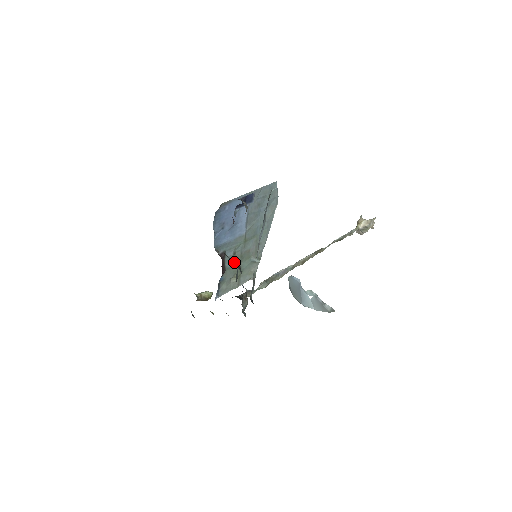
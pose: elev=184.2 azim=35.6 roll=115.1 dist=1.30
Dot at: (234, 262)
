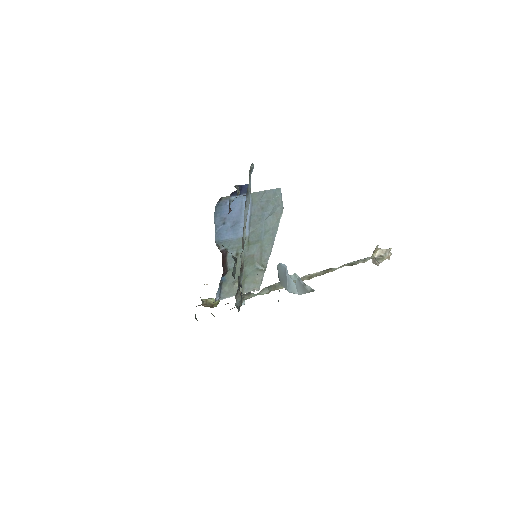
Dot at: occluded
